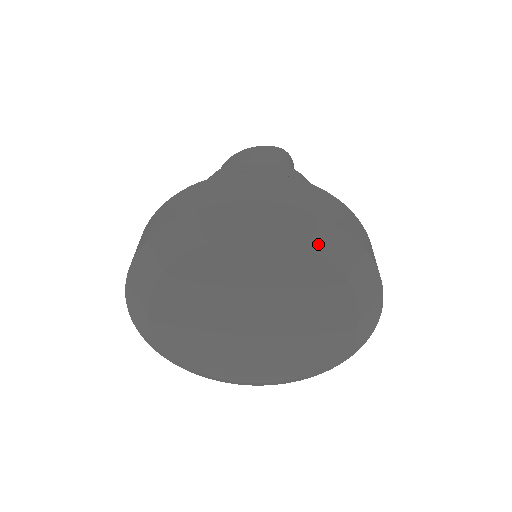
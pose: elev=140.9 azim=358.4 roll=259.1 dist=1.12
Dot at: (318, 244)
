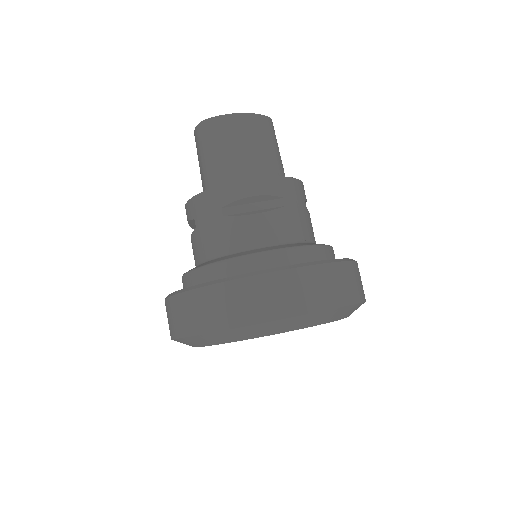
Dot at: occluded
